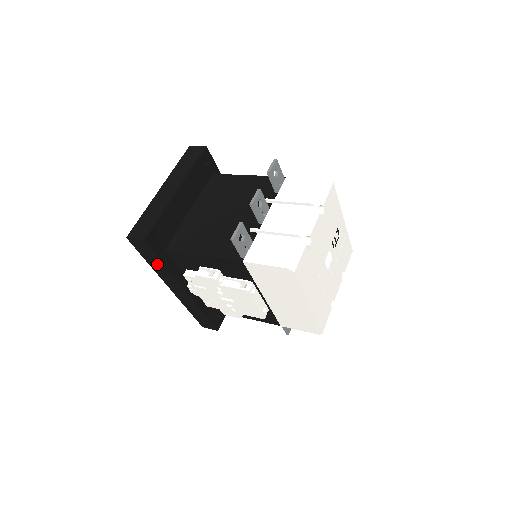
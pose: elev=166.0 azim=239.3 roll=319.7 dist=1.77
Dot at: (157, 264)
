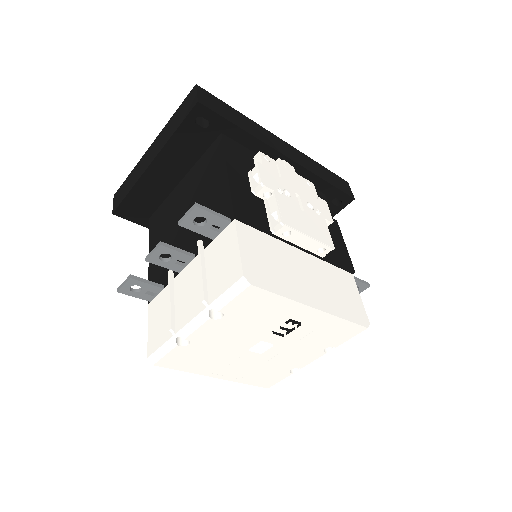
Dot at: occluded
